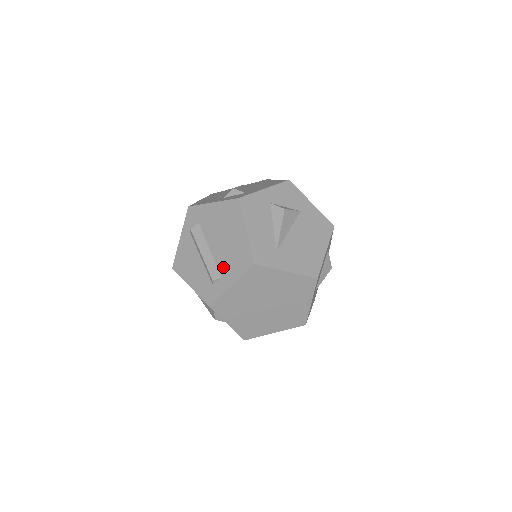
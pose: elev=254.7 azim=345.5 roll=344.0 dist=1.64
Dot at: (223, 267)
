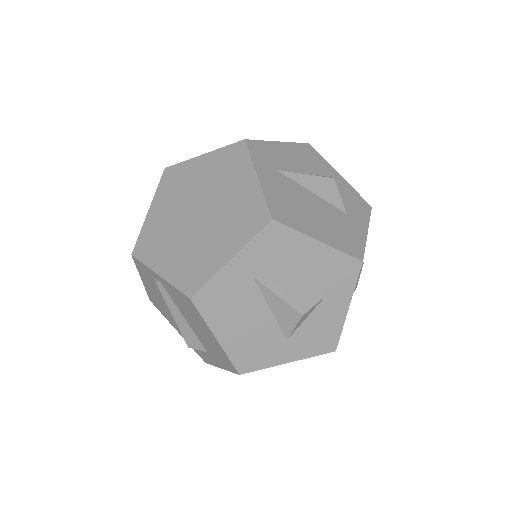
Dot at: occluded
